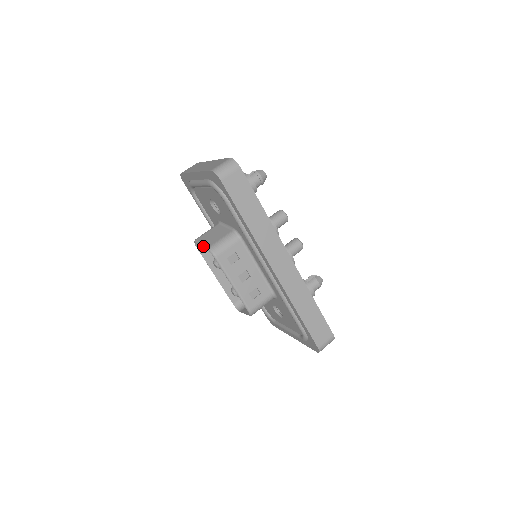
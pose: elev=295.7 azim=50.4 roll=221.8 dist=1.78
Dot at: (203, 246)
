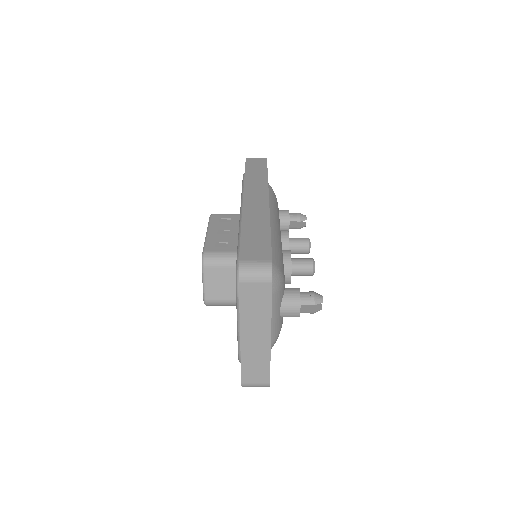
Dot at: occluded
